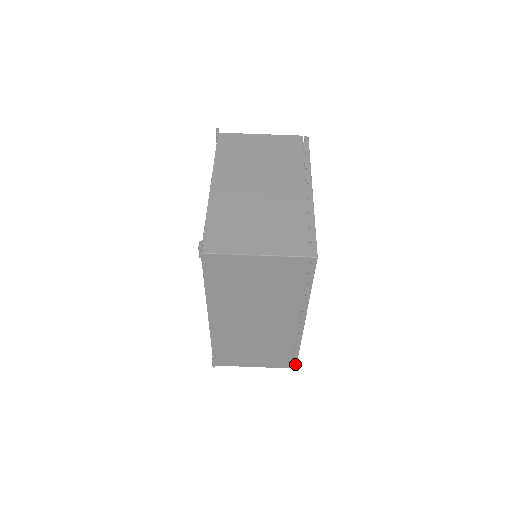
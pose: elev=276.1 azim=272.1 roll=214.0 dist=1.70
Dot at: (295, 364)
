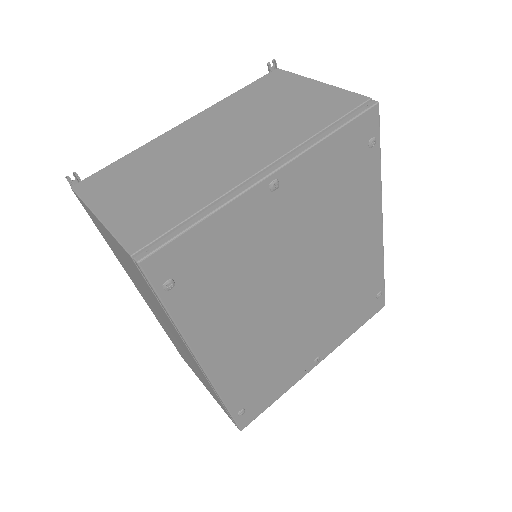
Dot at: (237, 424)
